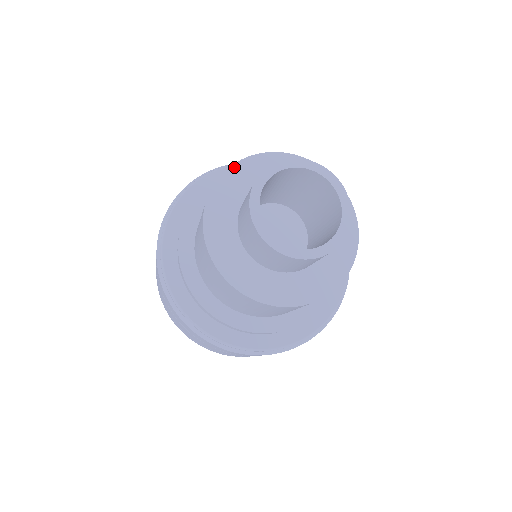
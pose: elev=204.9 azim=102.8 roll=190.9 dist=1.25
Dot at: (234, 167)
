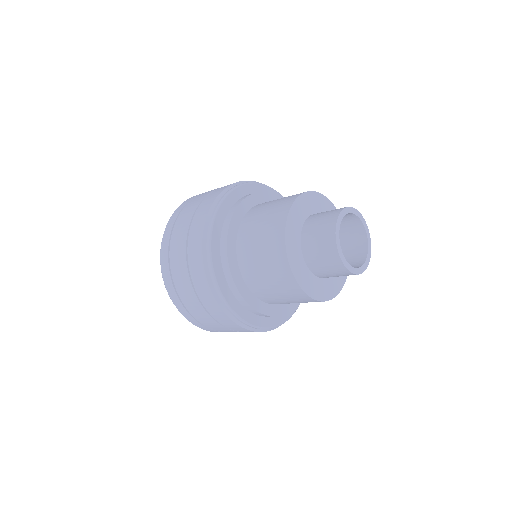
Dot at: (294, 205)
